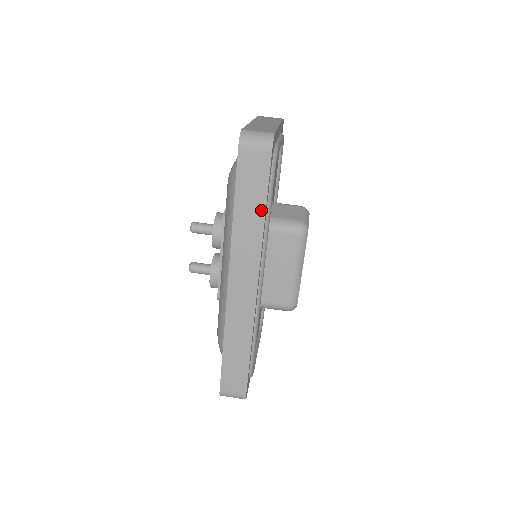
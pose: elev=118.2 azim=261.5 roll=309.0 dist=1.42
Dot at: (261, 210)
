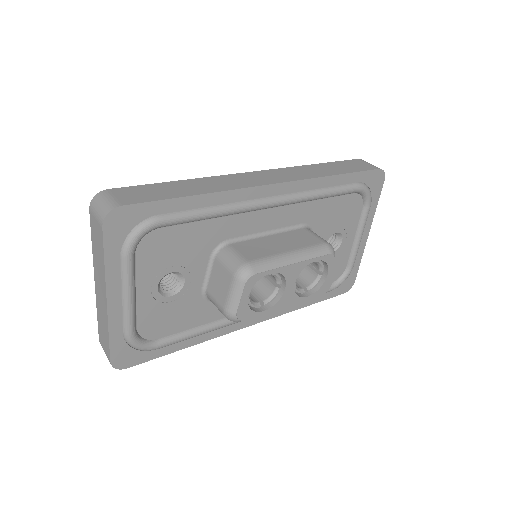
Dot at: (338, 173)
